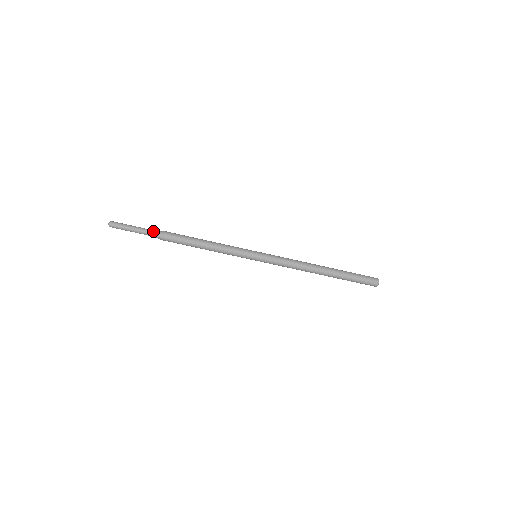
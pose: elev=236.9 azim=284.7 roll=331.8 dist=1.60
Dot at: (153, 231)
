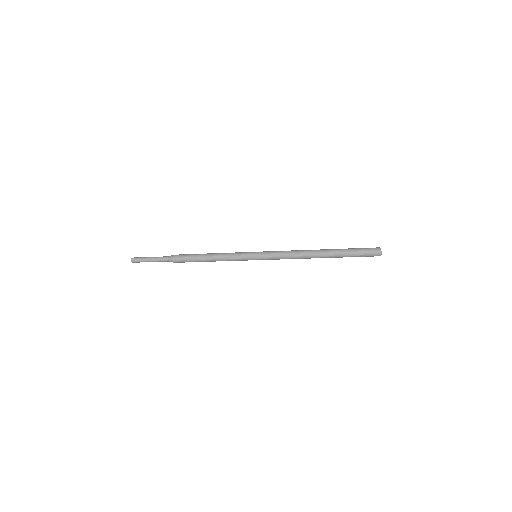
Dot at: (165, 260)
